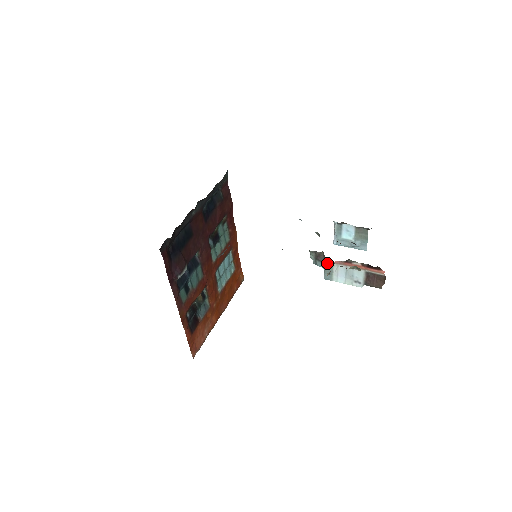
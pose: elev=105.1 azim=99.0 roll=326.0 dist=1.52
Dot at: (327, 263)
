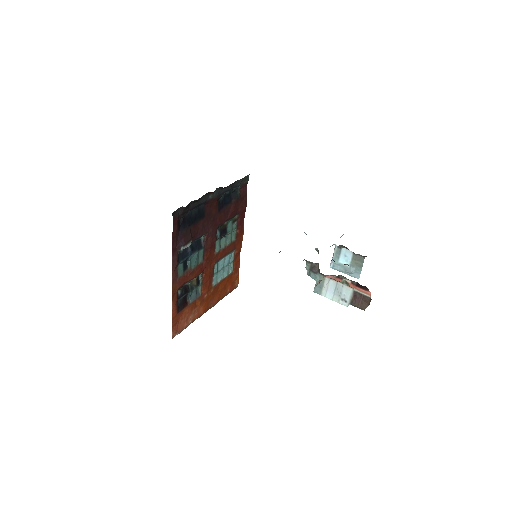
Dot at: (320, 276)
